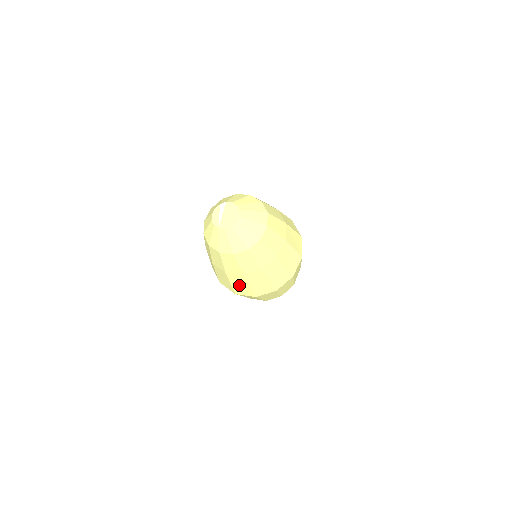
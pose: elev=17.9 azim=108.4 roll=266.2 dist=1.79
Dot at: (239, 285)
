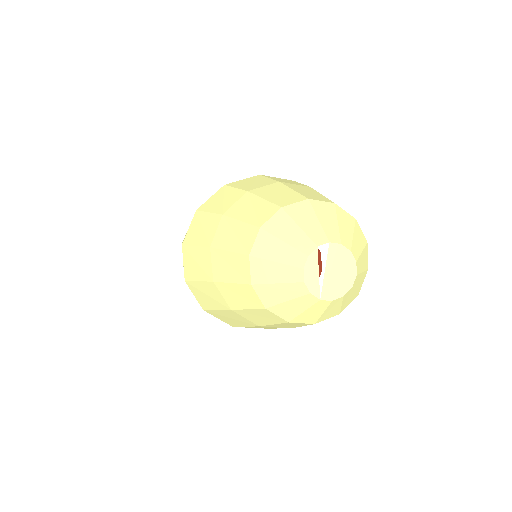
Dot at: (259, 327)
